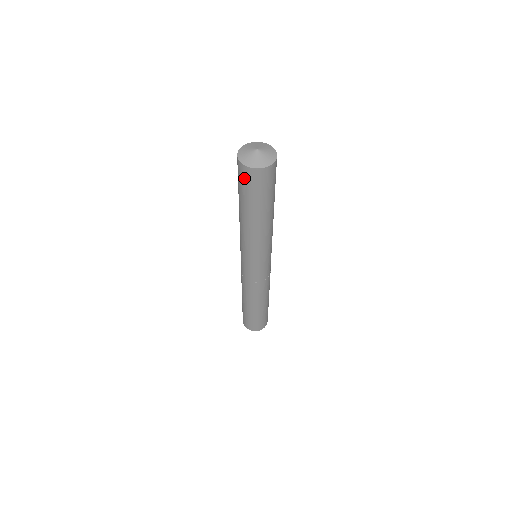
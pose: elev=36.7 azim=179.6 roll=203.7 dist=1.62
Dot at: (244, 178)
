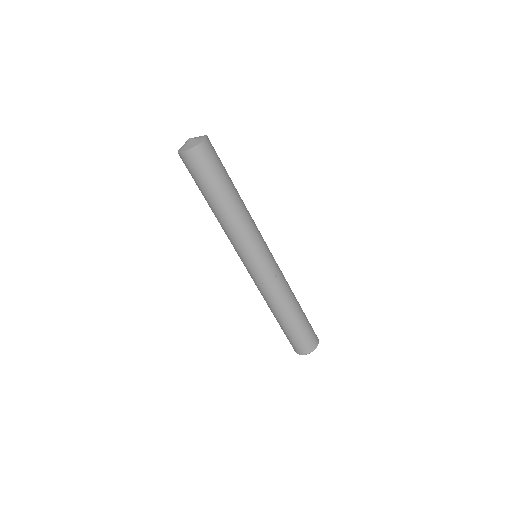
Dot at: (200, 161)
